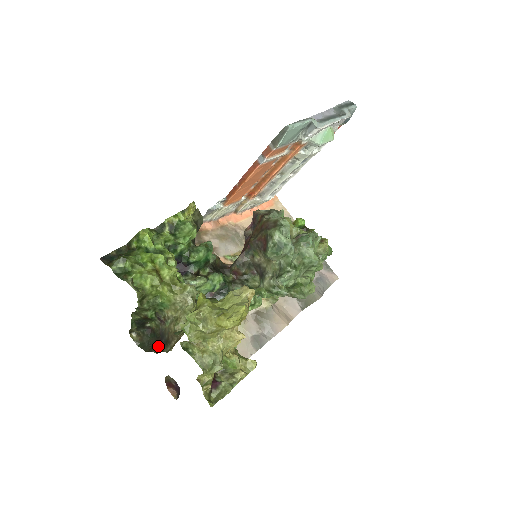
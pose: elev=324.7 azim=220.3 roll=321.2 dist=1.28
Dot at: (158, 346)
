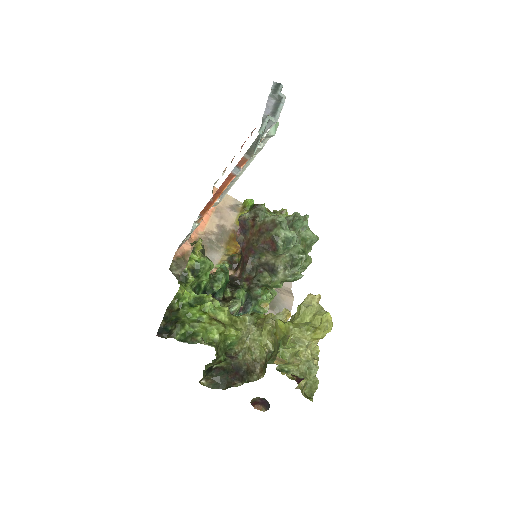
Dot at: (235, 379)
